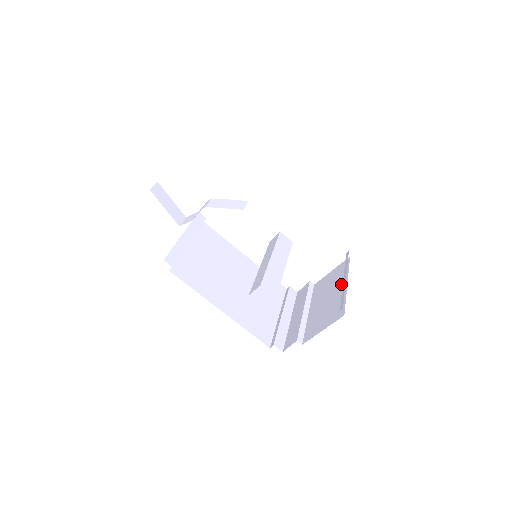
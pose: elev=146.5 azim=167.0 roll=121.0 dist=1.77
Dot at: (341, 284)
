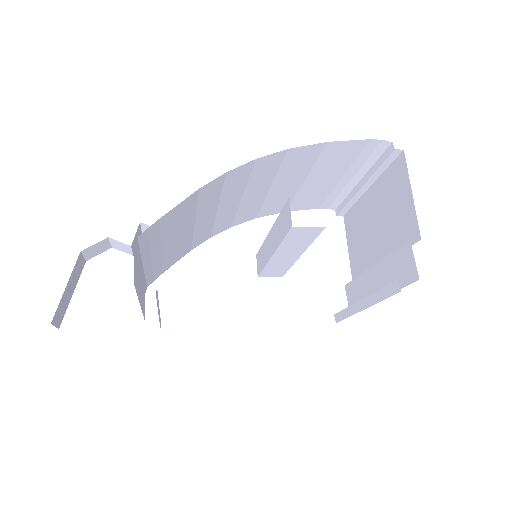
Dot at: (366, 203)
